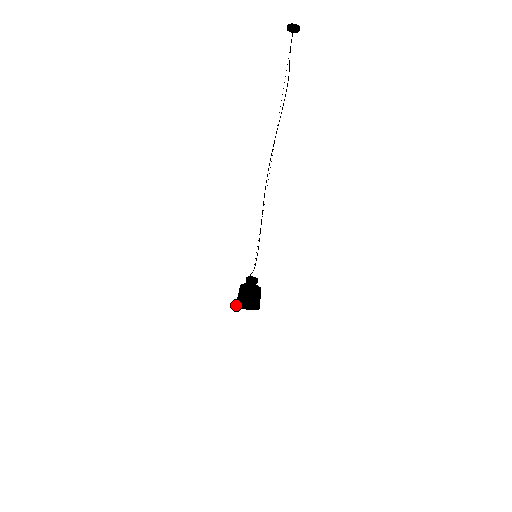
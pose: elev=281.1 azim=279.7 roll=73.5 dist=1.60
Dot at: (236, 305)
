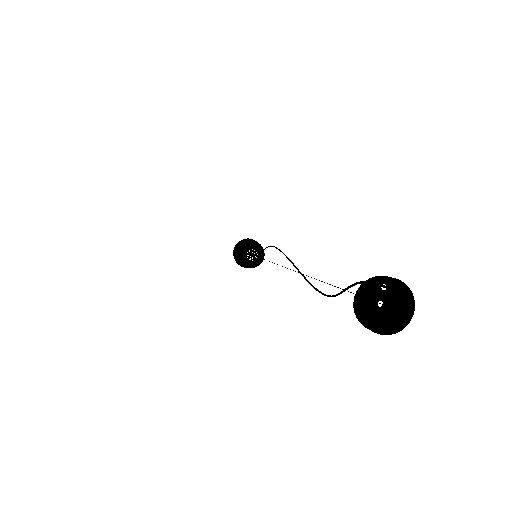
Dot at: occluded
